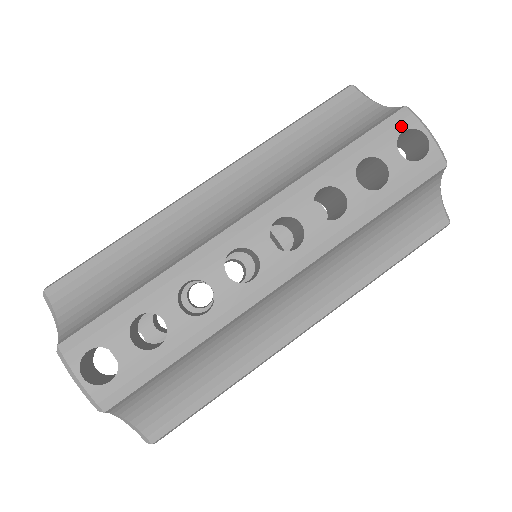
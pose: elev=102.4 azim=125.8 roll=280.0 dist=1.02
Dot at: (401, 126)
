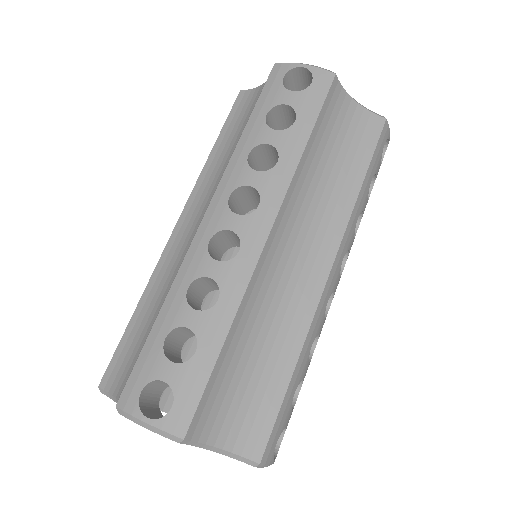
Dot at: (280, 76)
